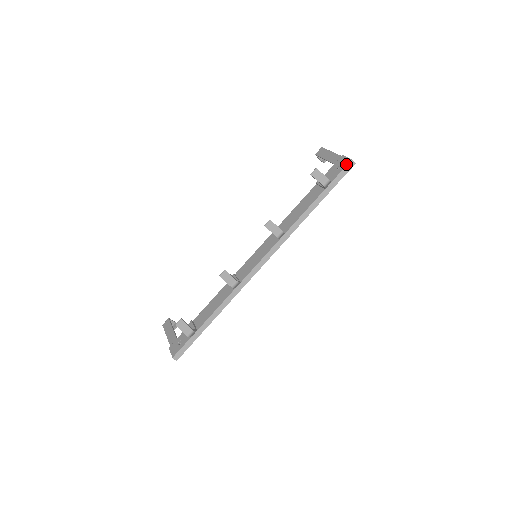
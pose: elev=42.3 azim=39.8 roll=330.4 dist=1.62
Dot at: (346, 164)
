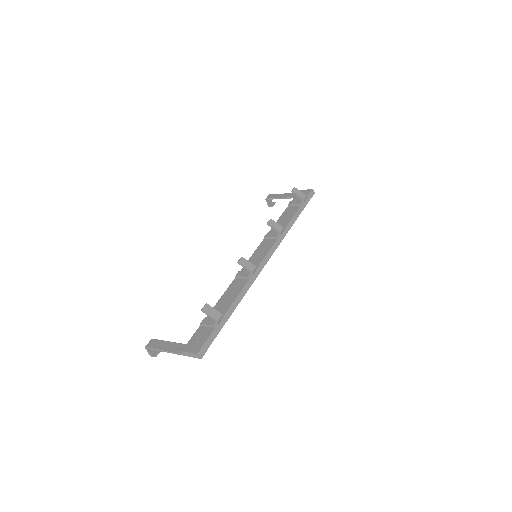
Dot at: (309, 192)
